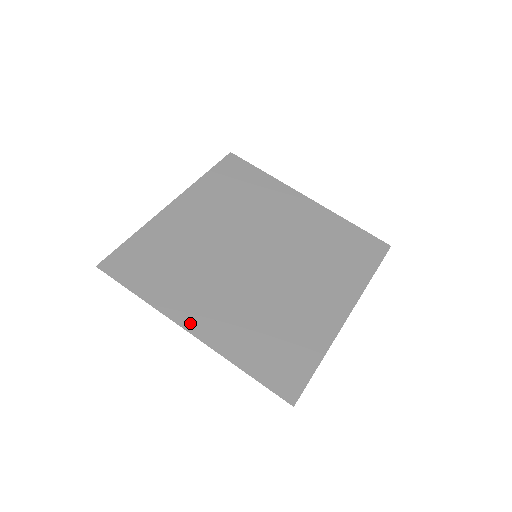
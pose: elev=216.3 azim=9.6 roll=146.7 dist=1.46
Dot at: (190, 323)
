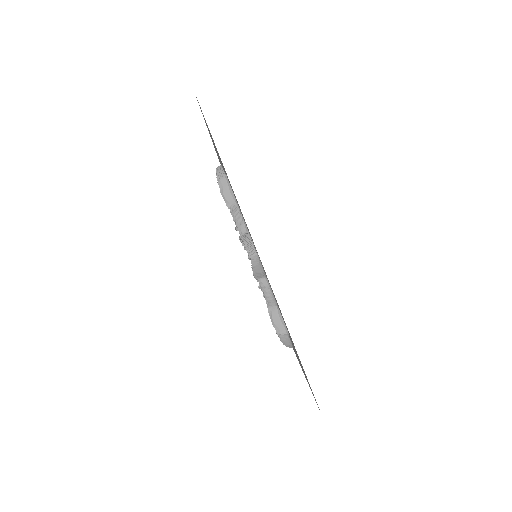
Dot at: occluded
